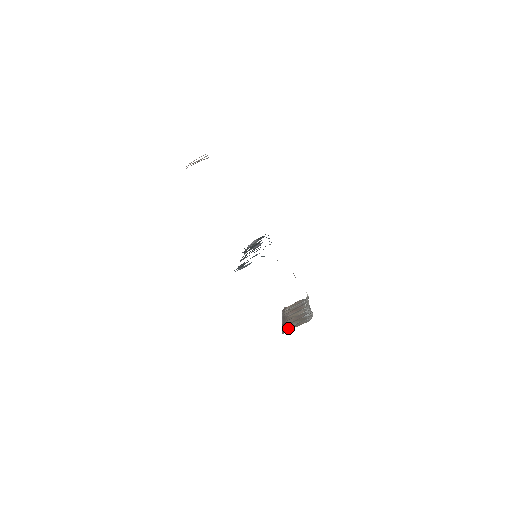
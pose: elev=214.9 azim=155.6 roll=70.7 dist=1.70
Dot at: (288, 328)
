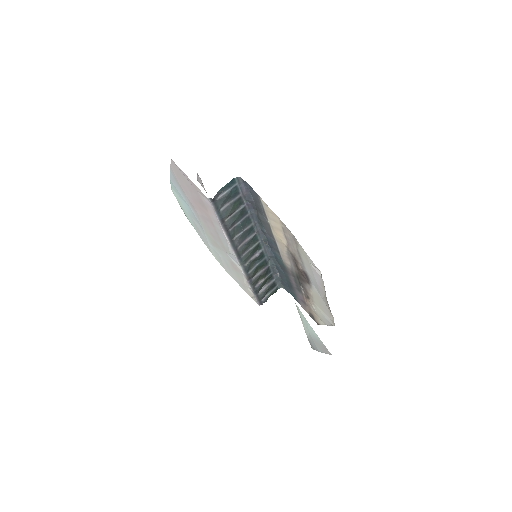
Dot at: occluded
